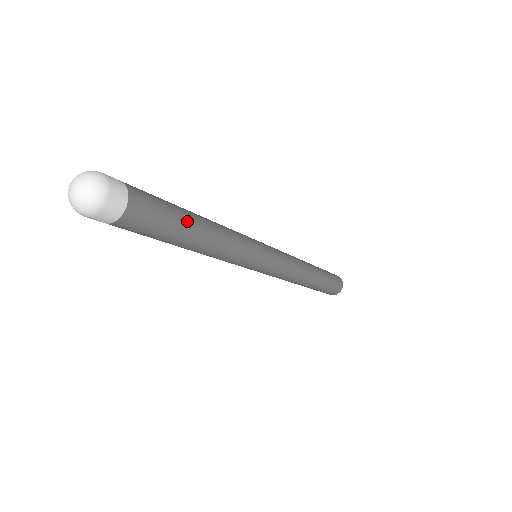
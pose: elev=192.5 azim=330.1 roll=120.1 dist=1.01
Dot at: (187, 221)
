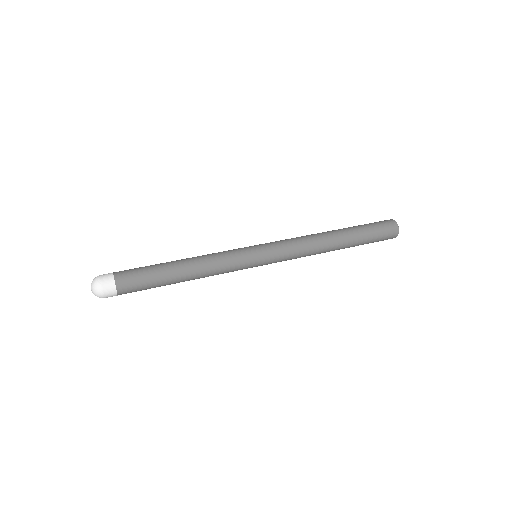
Dot at: (165, 285)
